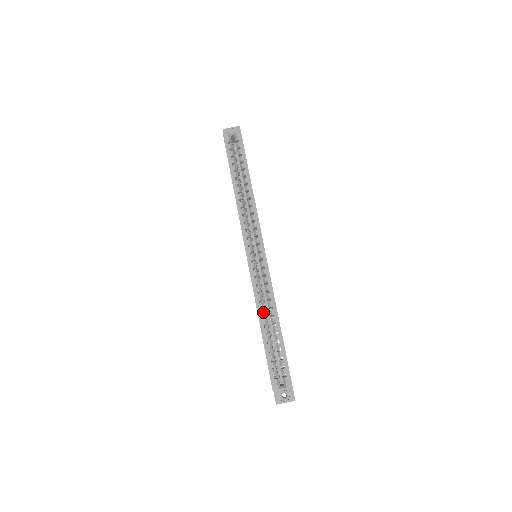
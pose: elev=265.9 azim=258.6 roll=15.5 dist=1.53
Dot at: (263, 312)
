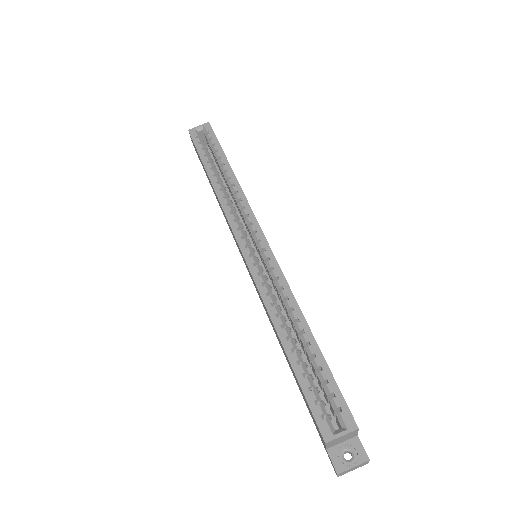
Dot at: (280, 318)
